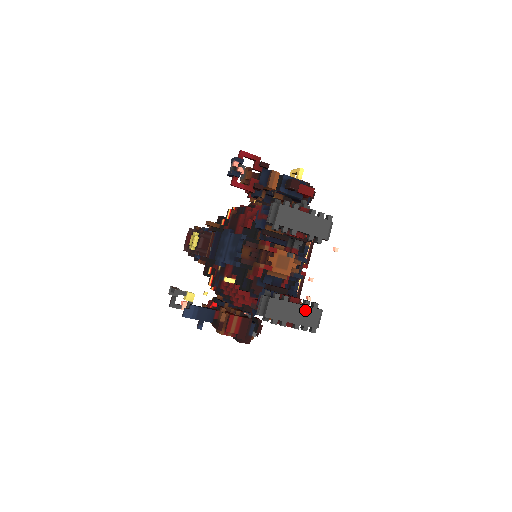
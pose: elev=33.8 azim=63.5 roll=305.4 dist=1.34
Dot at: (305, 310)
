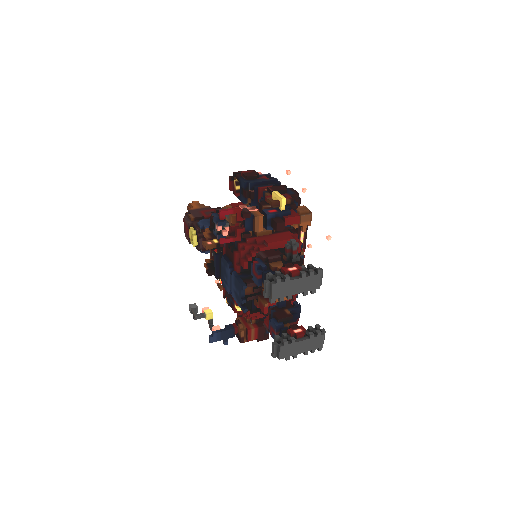
Dot at: (311, 341)
